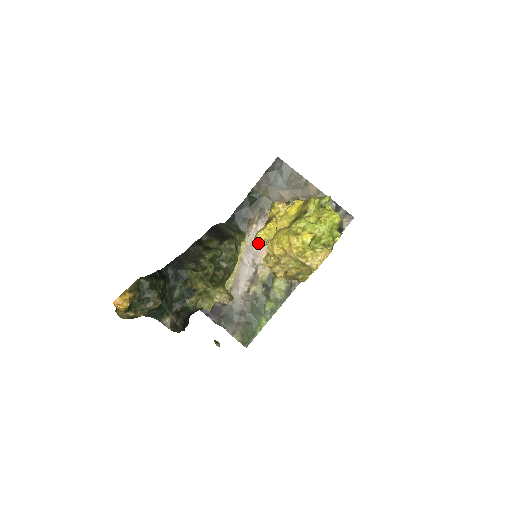
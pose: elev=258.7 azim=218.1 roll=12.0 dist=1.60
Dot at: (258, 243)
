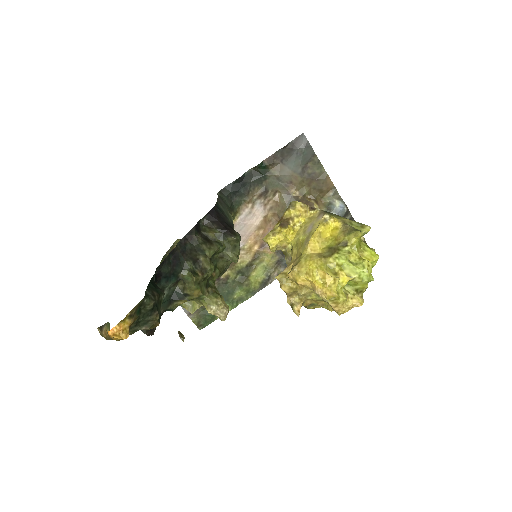
Dot at: (249, 226)
